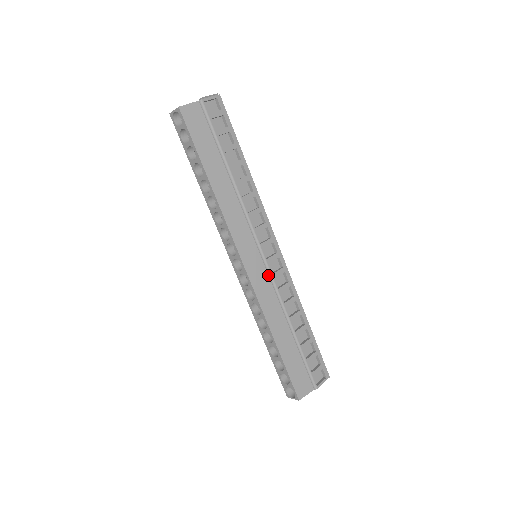
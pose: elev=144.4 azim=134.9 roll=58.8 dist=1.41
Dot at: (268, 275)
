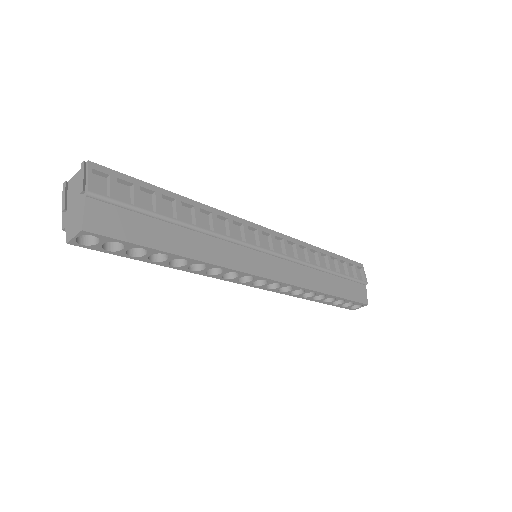
Dot at: (284, 260)
